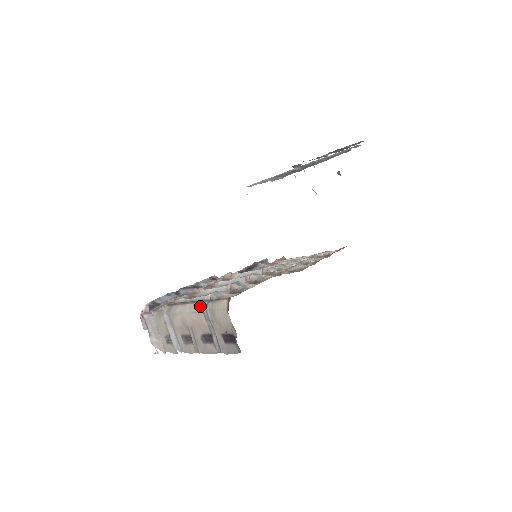
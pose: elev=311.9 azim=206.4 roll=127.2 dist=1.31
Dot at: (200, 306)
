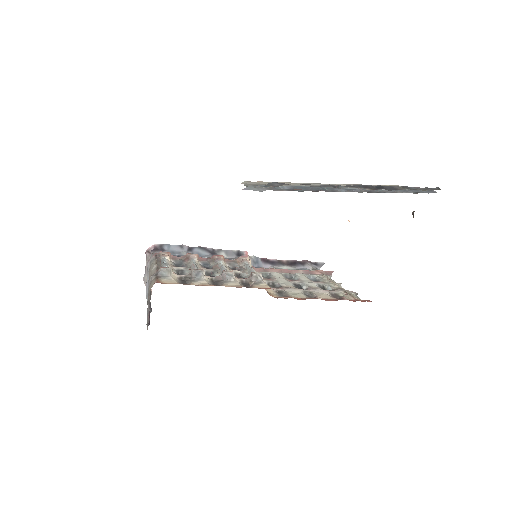
Dot at: (154, 273)
